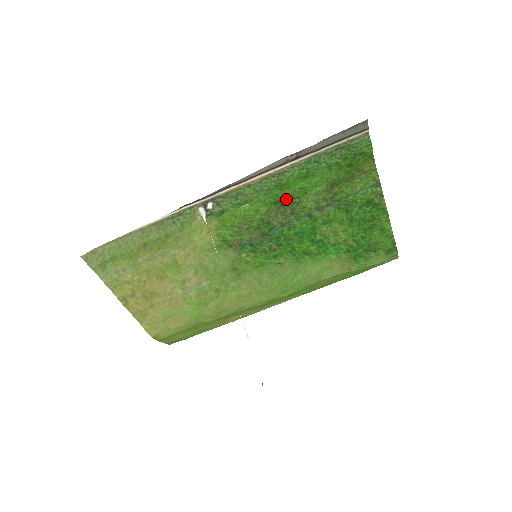
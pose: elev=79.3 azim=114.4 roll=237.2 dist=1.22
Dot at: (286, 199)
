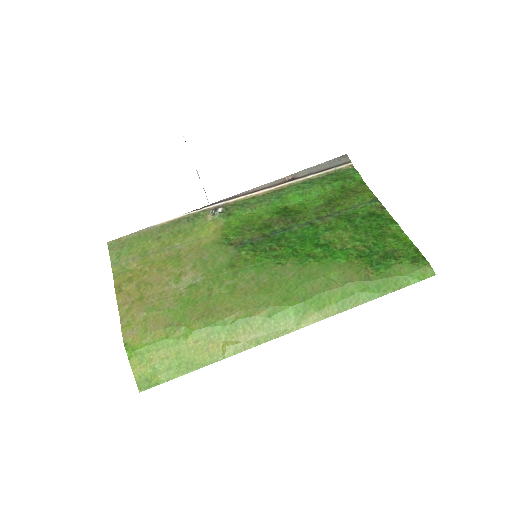
Dot at: (287, 211)
